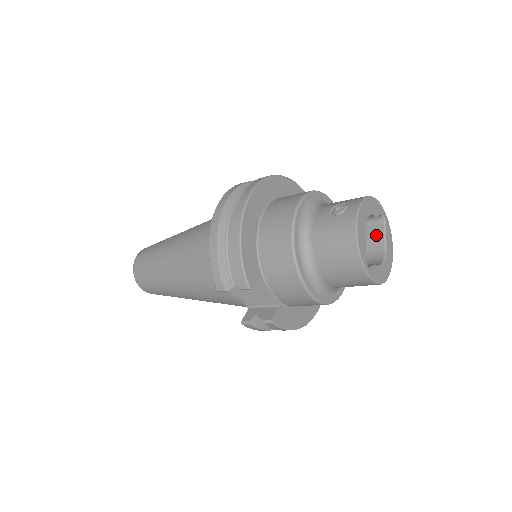
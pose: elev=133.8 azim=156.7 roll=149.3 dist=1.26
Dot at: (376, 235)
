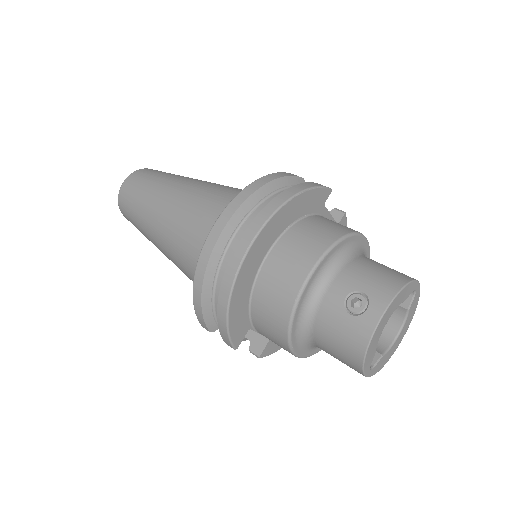
Dot at: occluded
